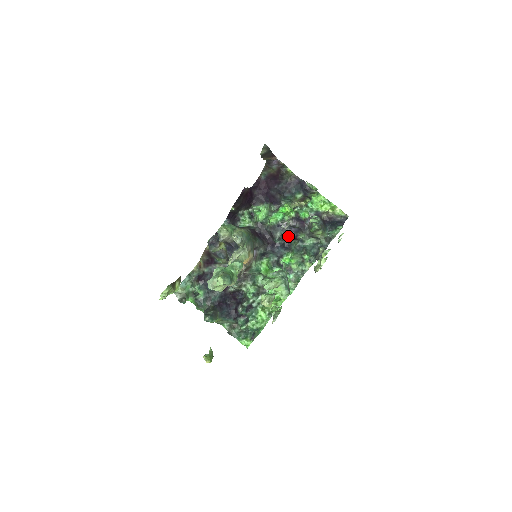
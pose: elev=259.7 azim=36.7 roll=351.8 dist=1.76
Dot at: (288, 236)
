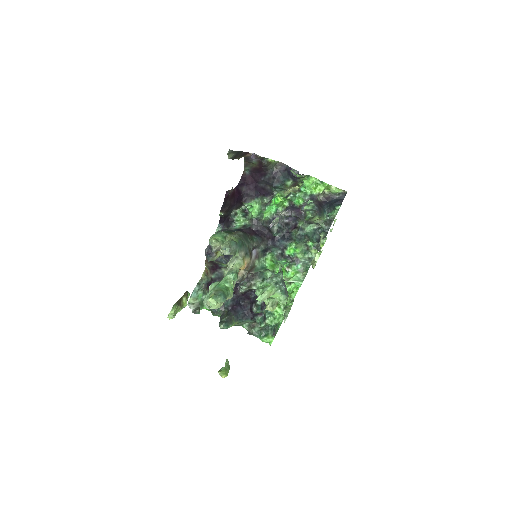
Dot at: (287, 226)
